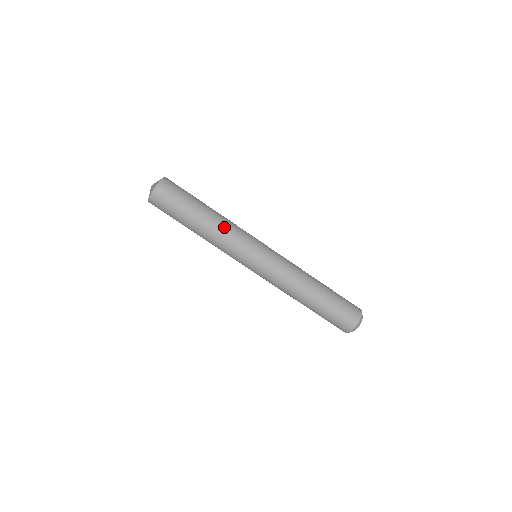
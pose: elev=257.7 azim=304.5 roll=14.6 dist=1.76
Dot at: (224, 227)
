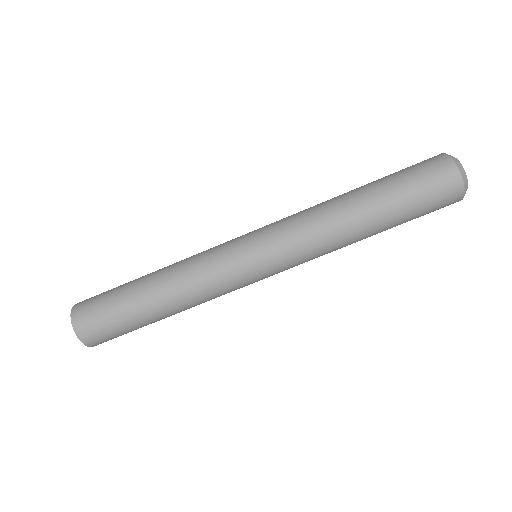
Dot at: (182, 273)
